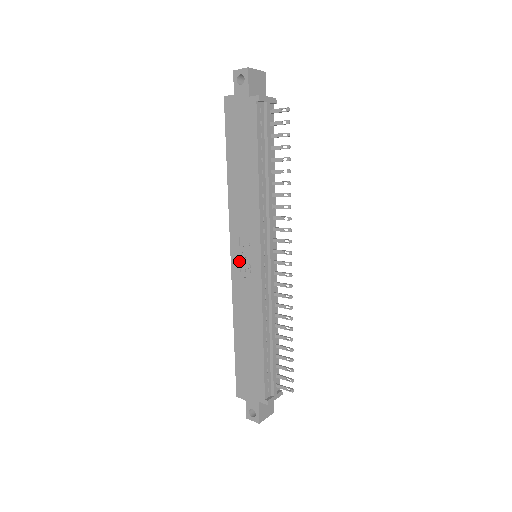
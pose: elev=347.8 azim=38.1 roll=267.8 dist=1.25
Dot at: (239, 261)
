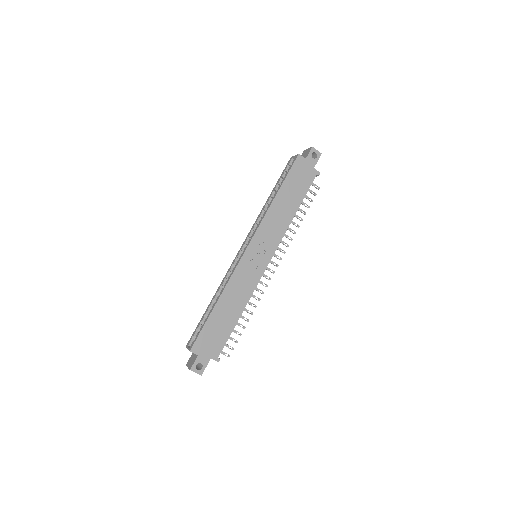
Dot at: (252, 255)
